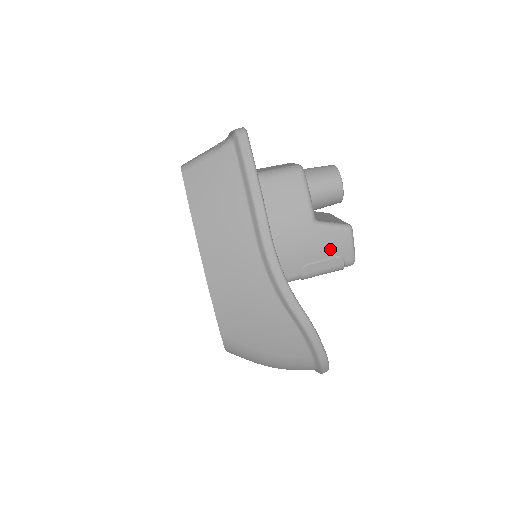
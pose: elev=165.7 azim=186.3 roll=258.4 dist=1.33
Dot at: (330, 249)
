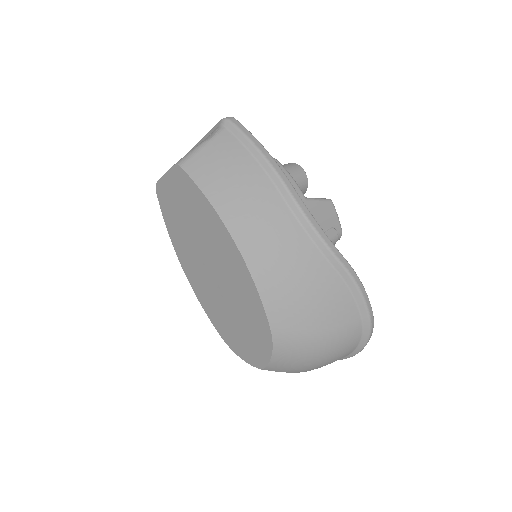
Dot at: (324, 221)
